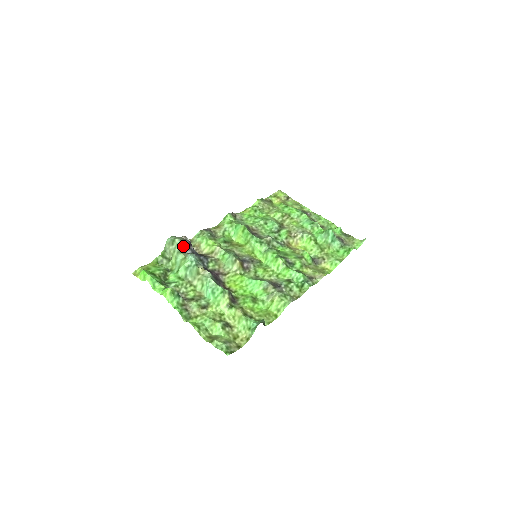
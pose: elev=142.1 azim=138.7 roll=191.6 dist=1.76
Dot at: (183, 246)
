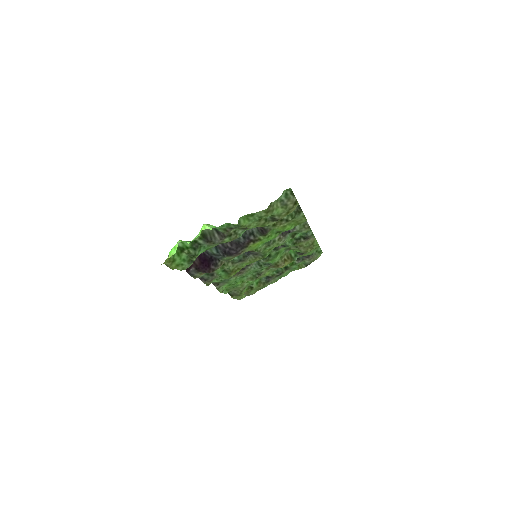
Dot at: occluded
